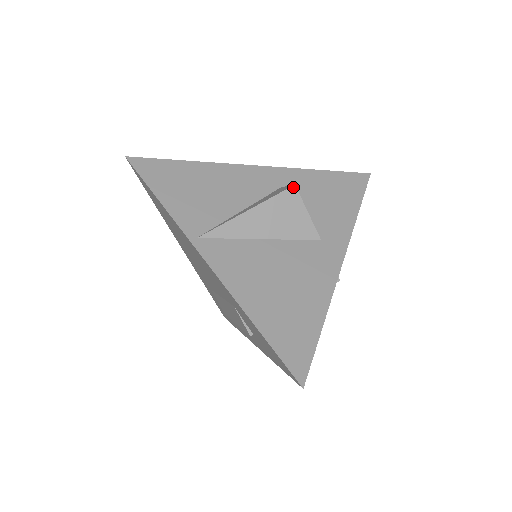
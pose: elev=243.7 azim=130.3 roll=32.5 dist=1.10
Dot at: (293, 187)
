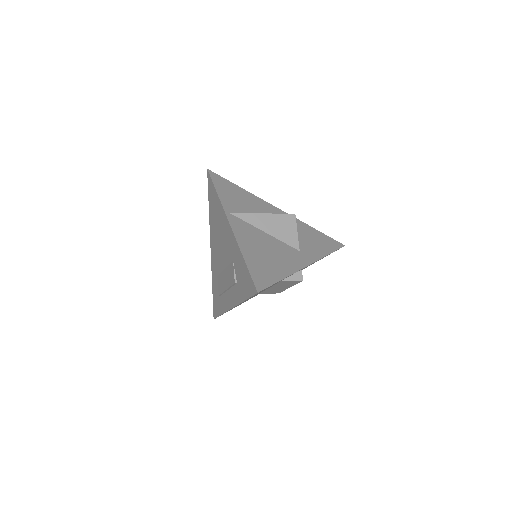
Dot at: (294, 215)
